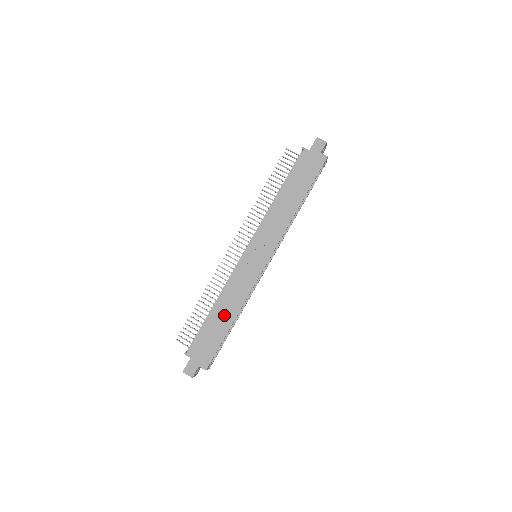
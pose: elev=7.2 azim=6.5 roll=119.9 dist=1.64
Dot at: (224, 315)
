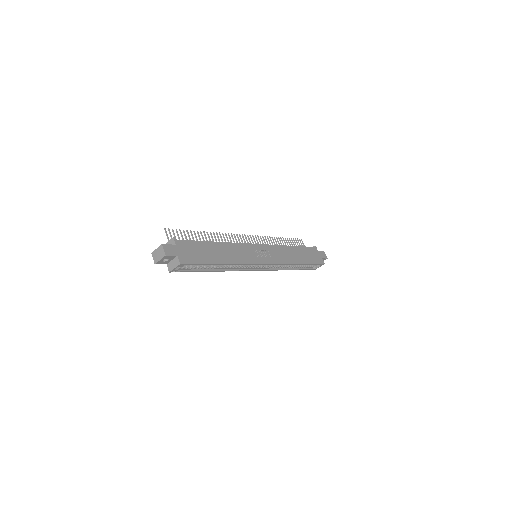
Dot at: (220, 253)
